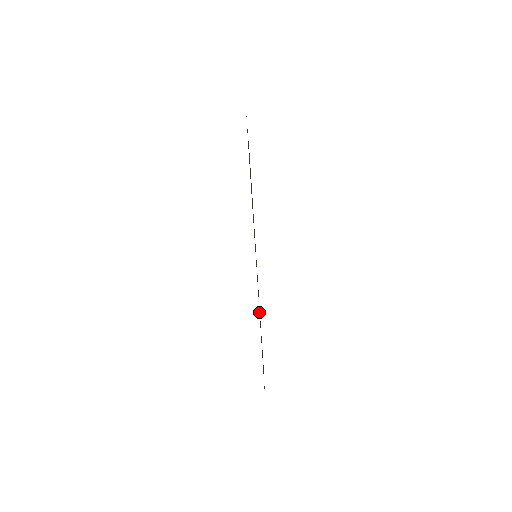
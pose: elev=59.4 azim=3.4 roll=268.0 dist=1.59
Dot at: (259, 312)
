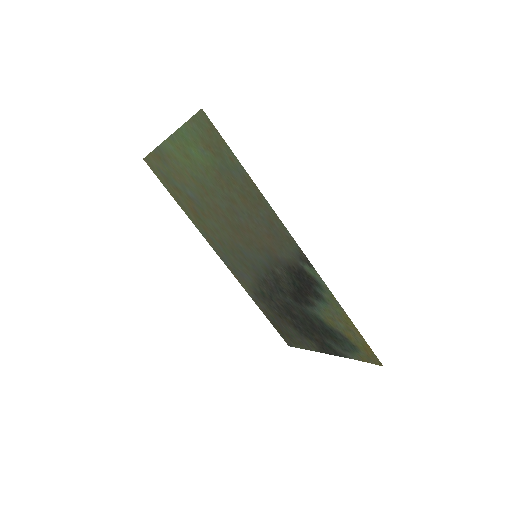
Dot at: (315, 270)
